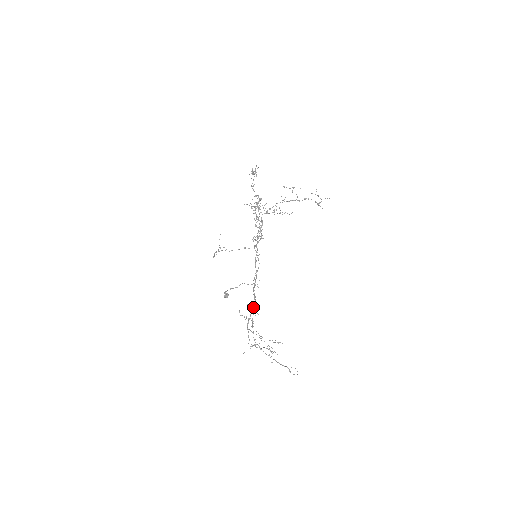
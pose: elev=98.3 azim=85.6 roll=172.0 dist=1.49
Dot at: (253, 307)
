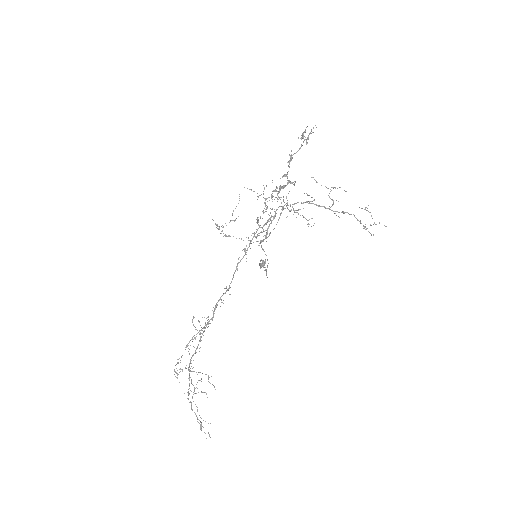
Dot at: (208, 323)
